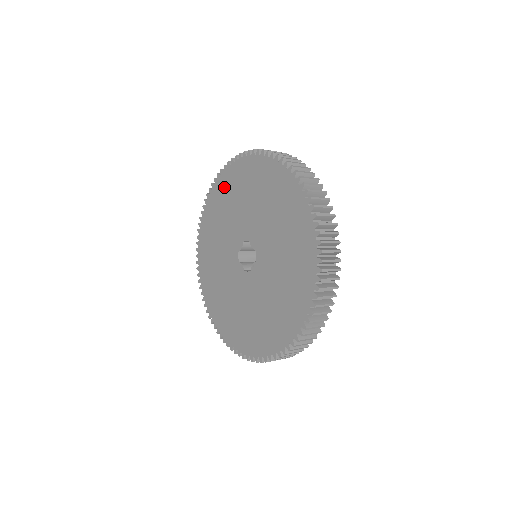
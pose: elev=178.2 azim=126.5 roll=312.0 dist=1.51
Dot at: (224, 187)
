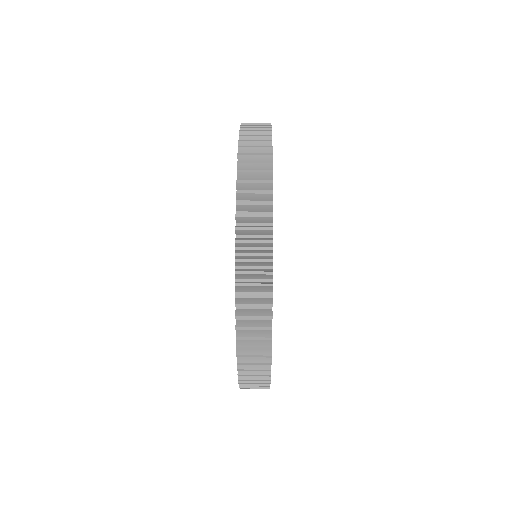
Dot at: occluded
